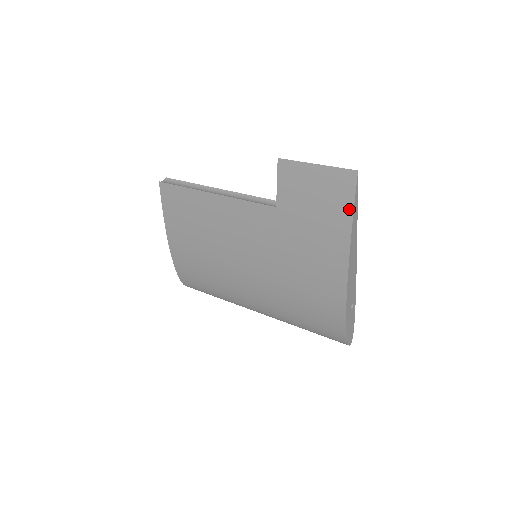
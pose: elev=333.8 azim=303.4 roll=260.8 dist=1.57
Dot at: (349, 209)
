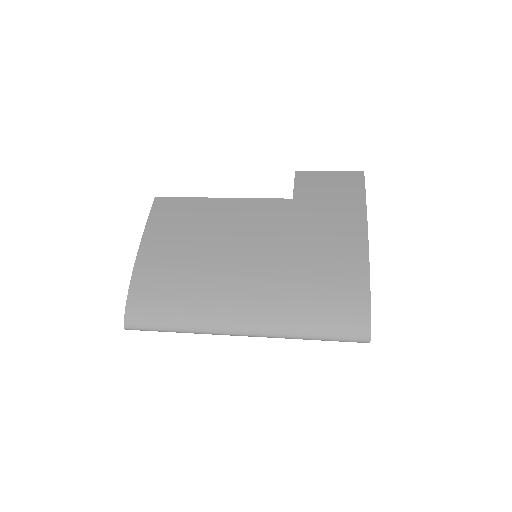
Dot at: (361, 191)
